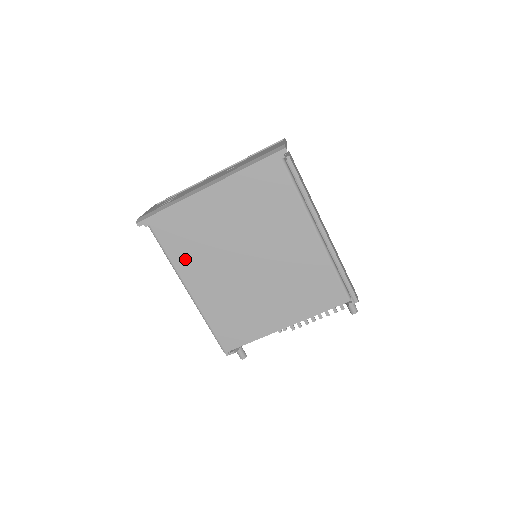
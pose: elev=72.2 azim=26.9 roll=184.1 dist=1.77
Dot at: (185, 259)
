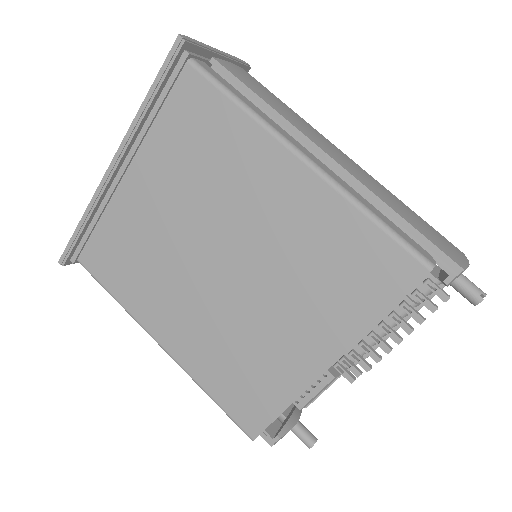
Dot at: (135, 293)
